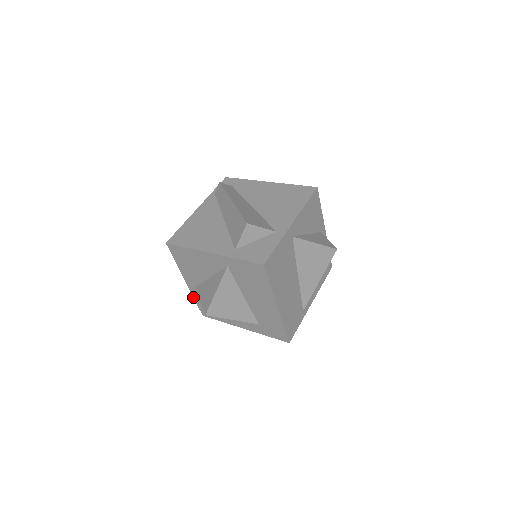
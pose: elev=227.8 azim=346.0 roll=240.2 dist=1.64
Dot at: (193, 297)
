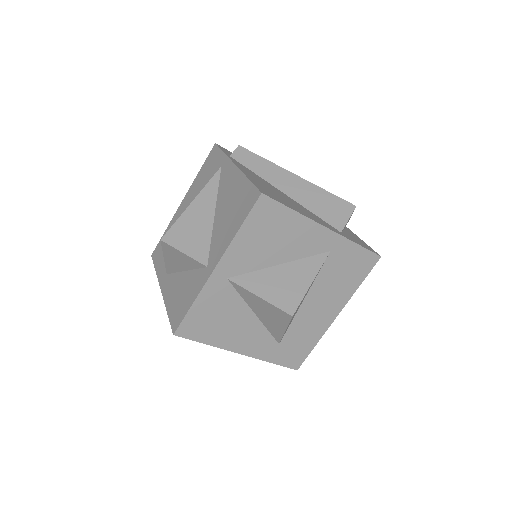
Dot at: (196, 297)
